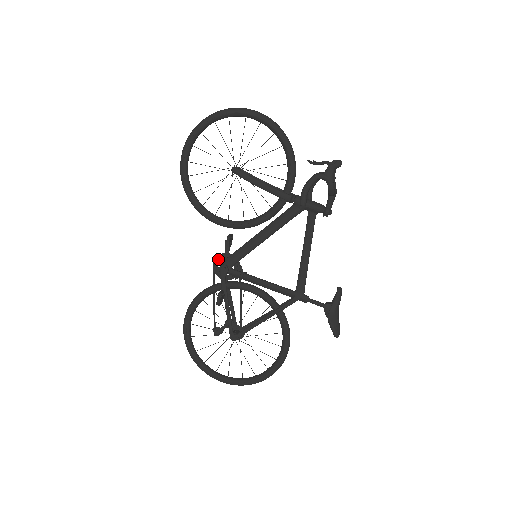
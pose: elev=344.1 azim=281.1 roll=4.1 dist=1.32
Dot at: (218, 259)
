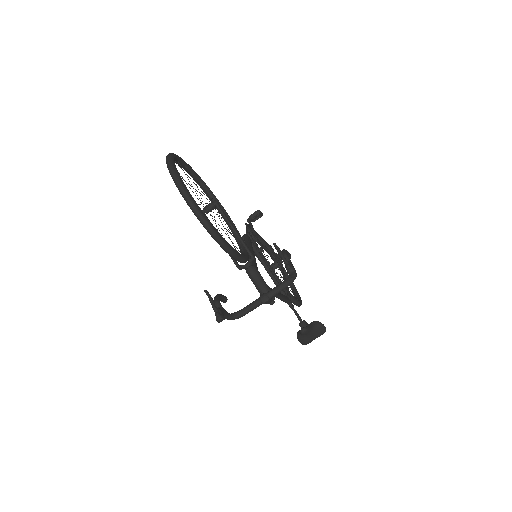
Dot at: occluded
